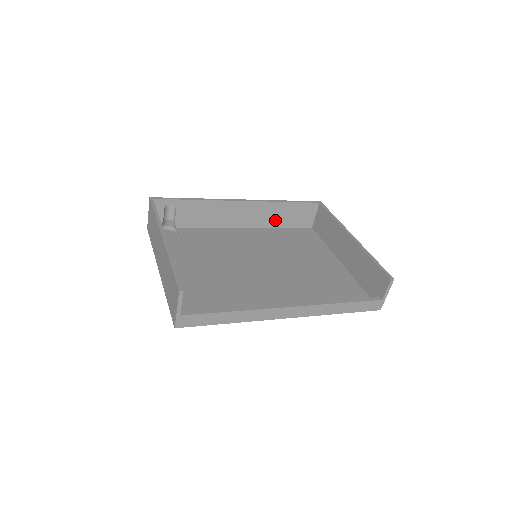
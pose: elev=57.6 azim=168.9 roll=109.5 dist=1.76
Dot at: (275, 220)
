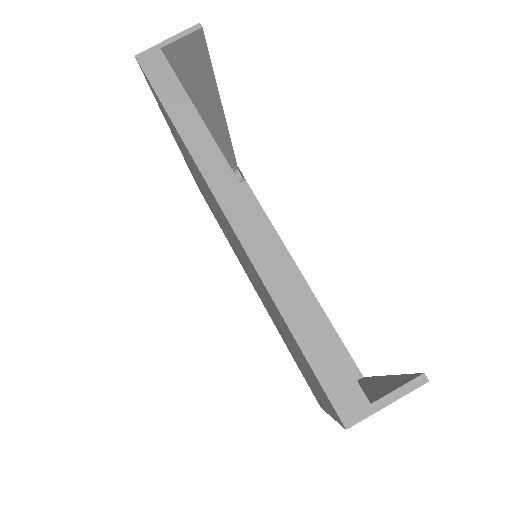
Dot at: occluded
